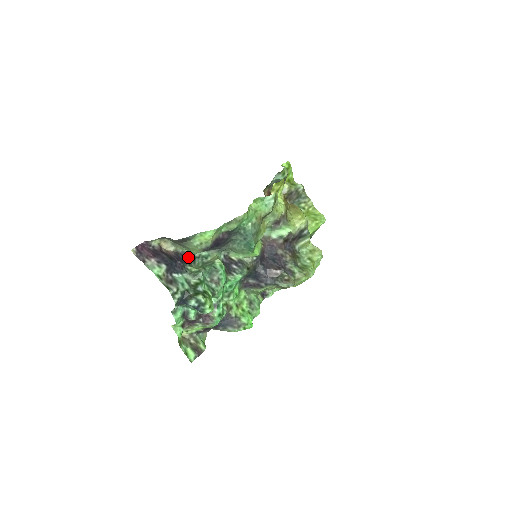
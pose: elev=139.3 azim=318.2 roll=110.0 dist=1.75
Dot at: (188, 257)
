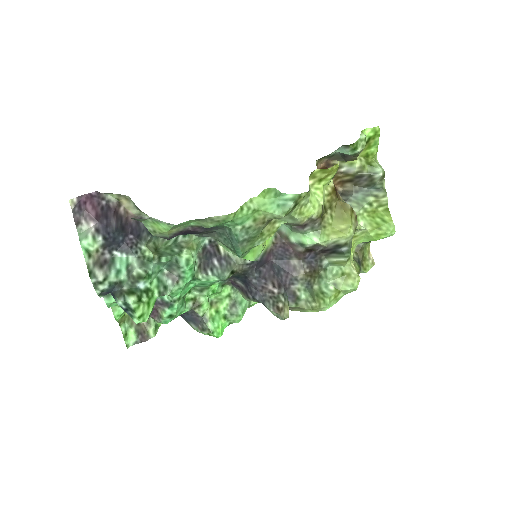
Dot at: occluded
